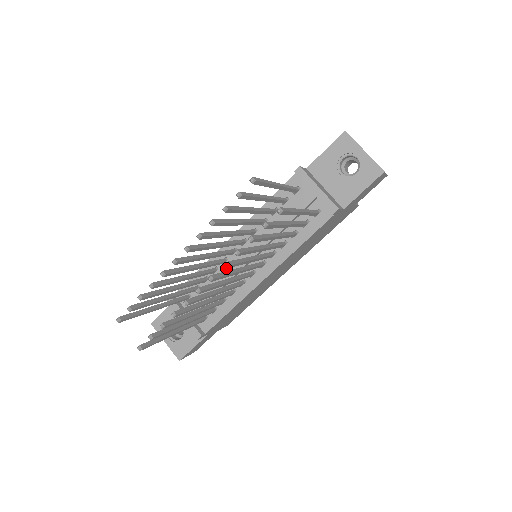
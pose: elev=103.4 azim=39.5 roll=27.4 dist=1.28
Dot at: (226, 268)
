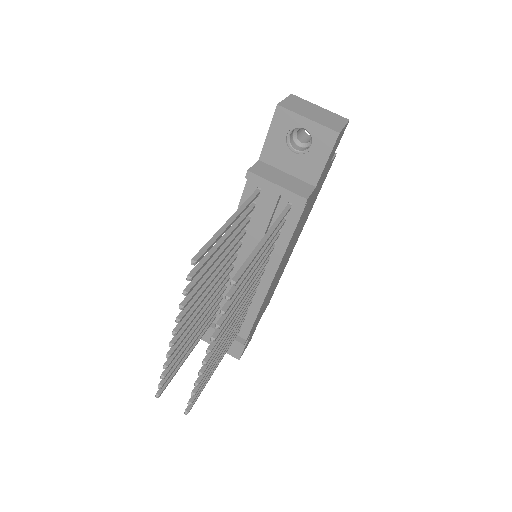
Dot at: (217, 337)
